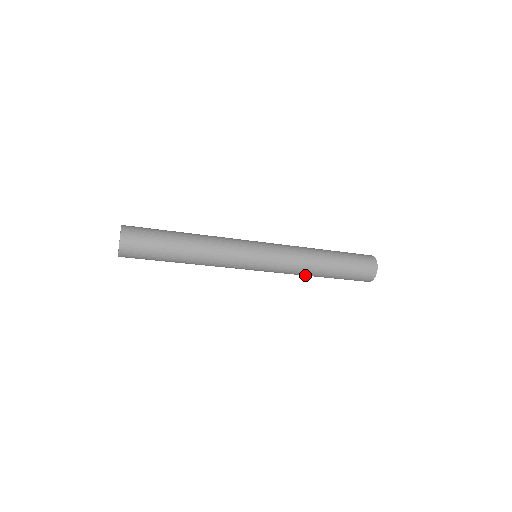
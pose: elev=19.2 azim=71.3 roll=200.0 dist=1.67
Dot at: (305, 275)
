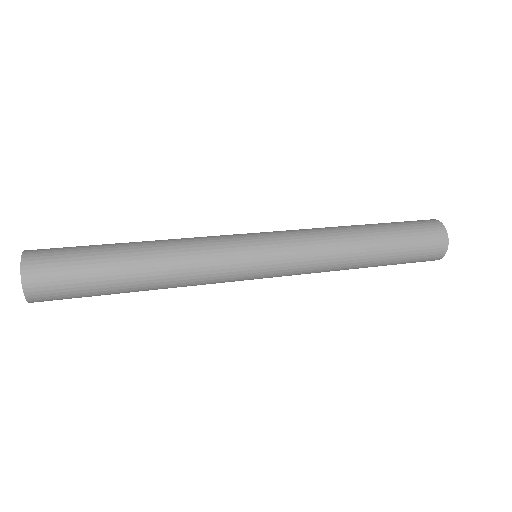
Dot at: (336, 270)
